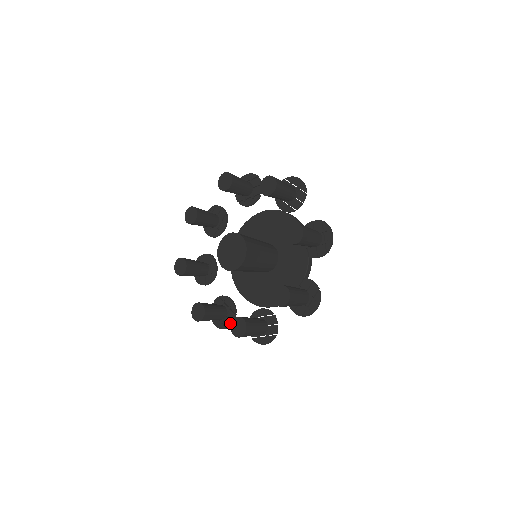
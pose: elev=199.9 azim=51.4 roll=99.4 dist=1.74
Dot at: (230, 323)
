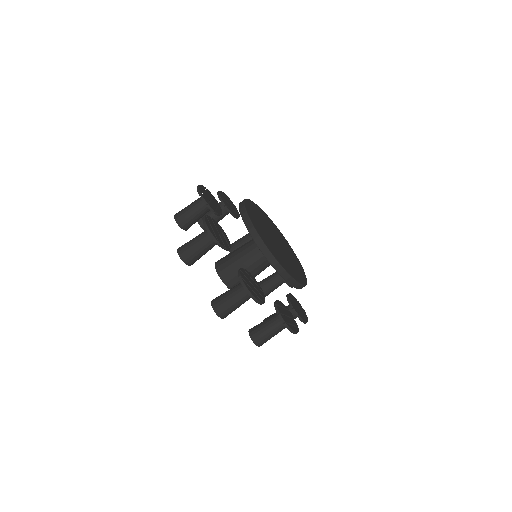
Dot at: occluded
